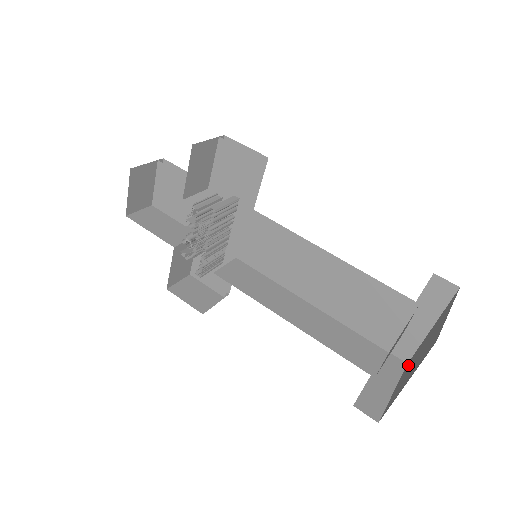
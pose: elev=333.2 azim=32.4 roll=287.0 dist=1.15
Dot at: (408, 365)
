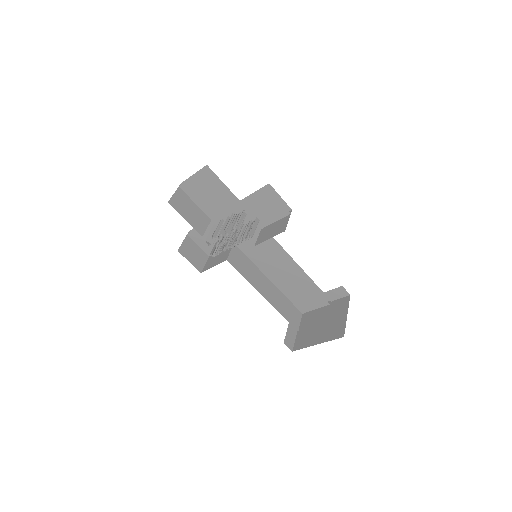
Dot at: occluded
